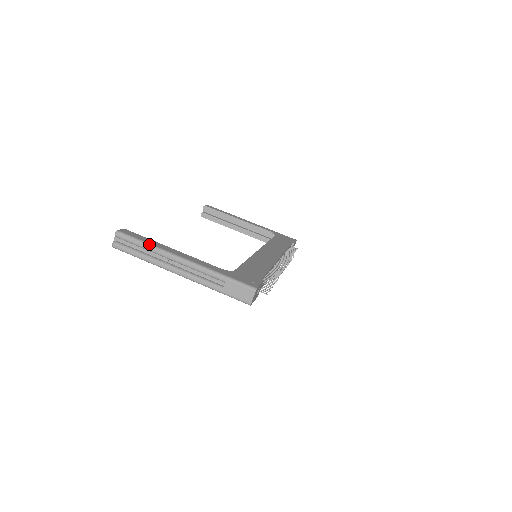
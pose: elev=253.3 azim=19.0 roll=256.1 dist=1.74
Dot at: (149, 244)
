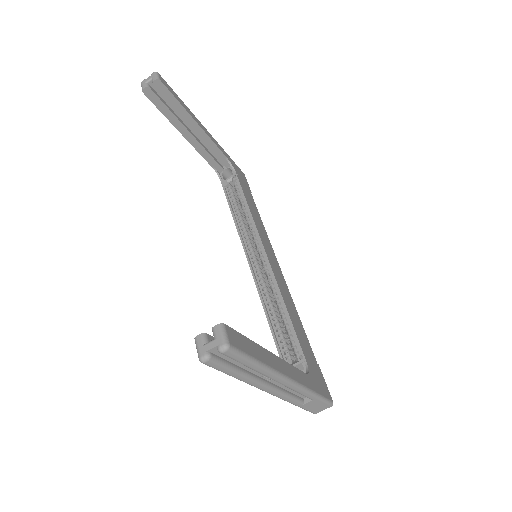
Dot at: (263, 365)
